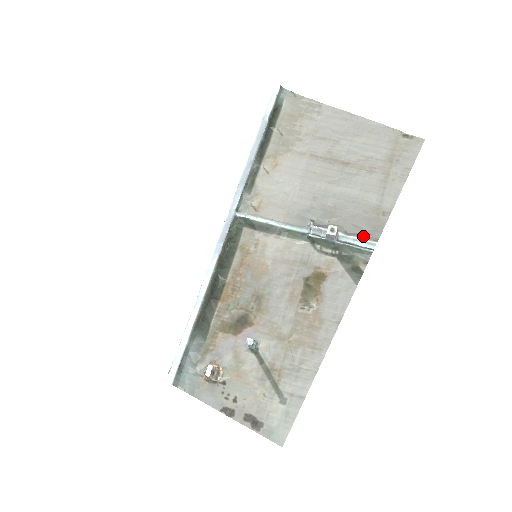
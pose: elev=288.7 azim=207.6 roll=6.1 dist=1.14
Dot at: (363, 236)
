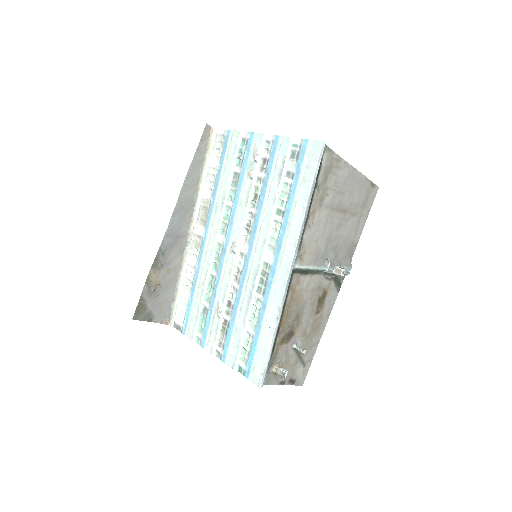
Dot at: (347, 265)
